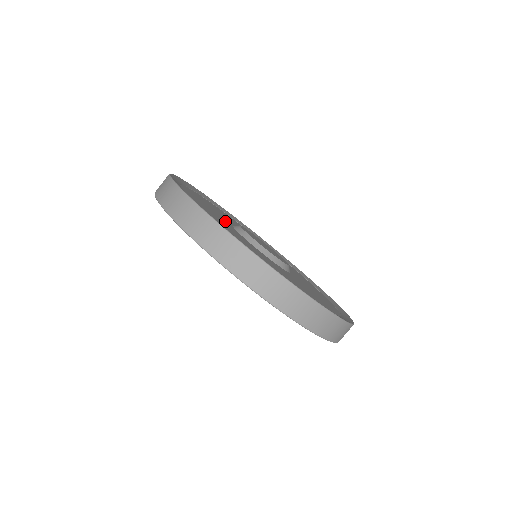
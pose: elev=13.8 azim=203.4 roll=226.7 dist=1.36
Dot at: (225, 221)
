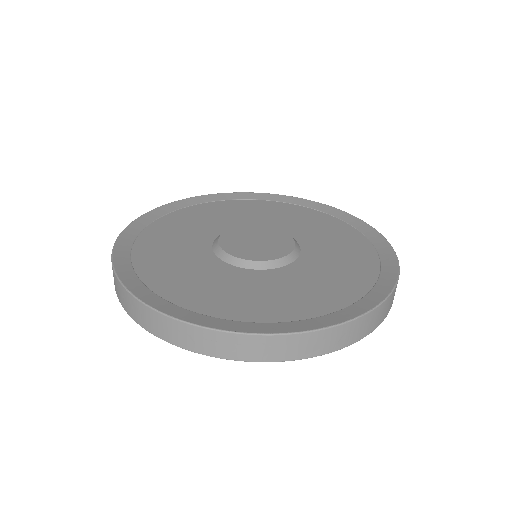
Dot at: (223, 271)
